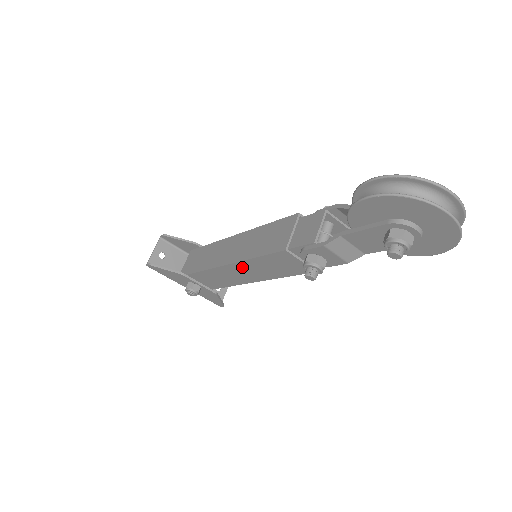
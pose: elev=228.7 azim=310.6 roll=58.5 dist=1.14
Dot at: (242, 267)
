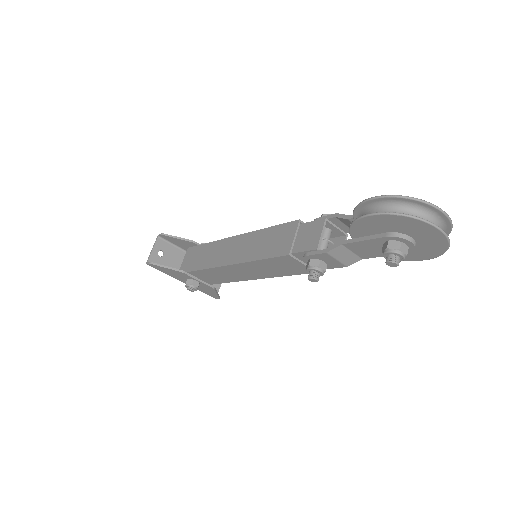
Dot at: (244, 267)
